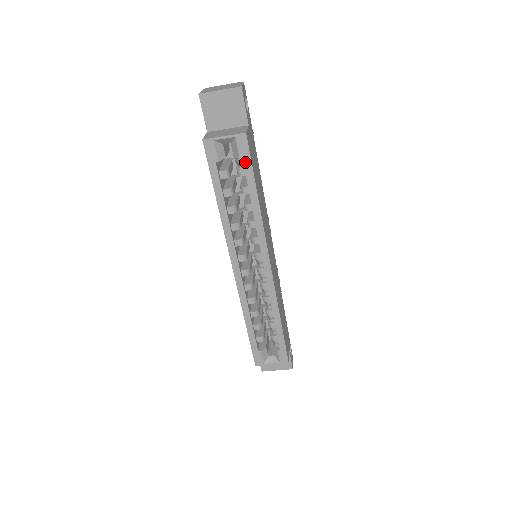
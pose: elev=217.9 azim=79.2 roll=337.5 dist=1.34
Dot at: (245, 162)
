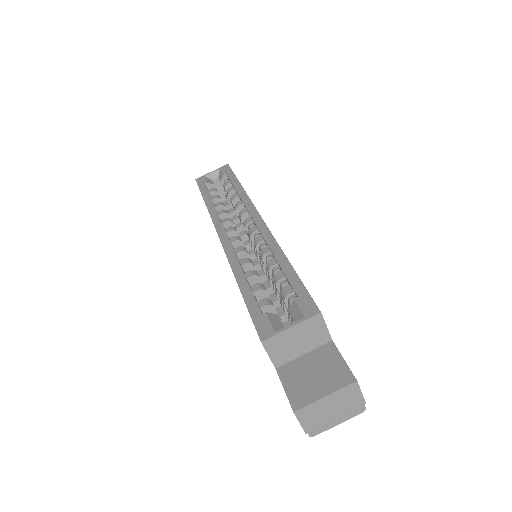
Dot at: (228, 174)
